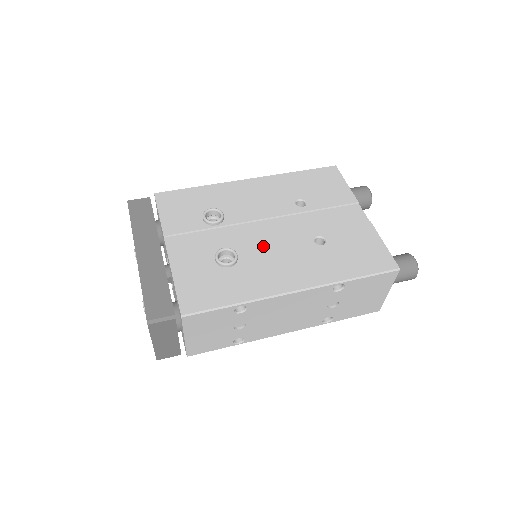
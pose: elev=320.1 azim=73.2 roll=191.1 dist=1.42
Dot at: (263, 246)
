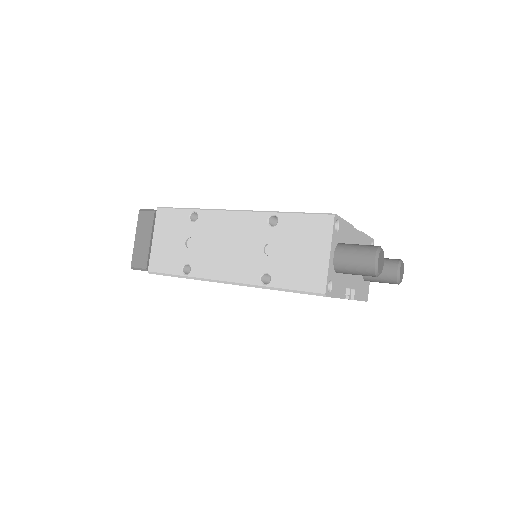
Dot at: occluded
